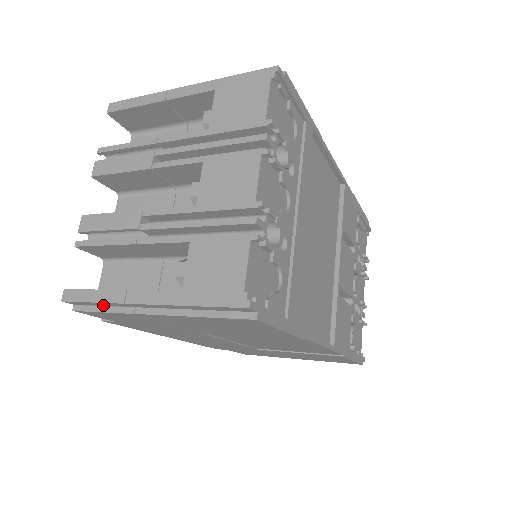
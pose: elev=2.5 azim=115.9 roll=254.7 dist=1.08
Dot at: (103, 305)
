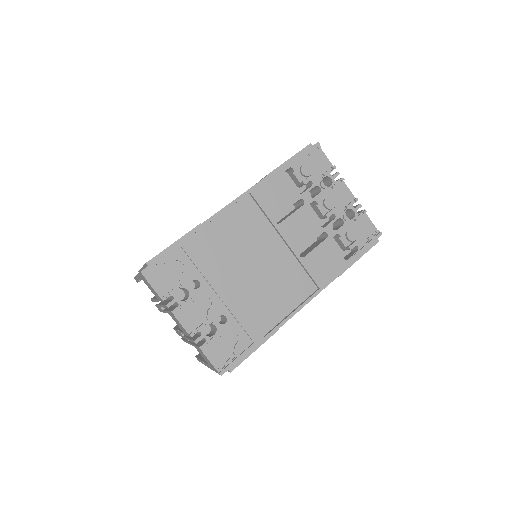
Dot at: occluded
